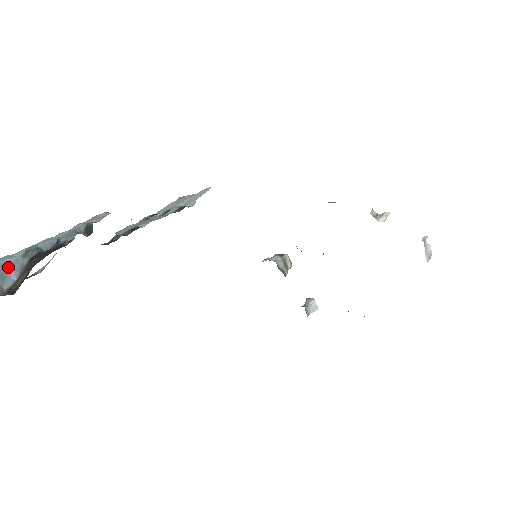
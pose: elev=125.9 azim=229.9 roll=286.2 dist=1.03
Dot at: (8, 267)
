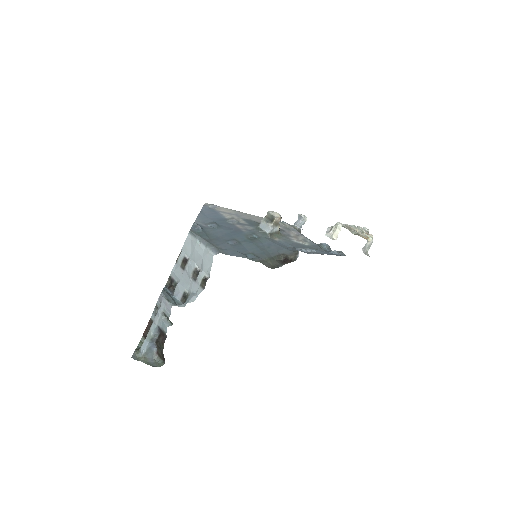
Dot at: (150, 347)
